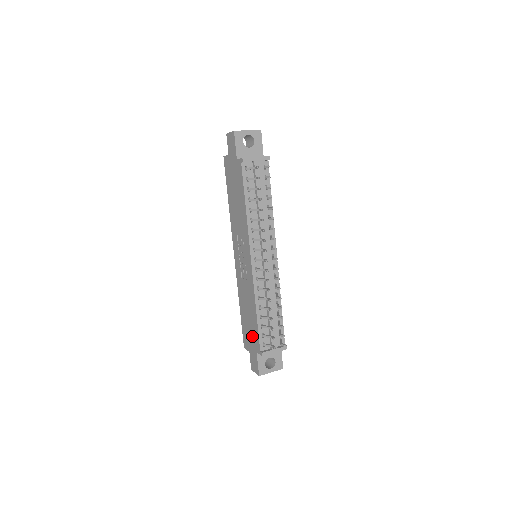
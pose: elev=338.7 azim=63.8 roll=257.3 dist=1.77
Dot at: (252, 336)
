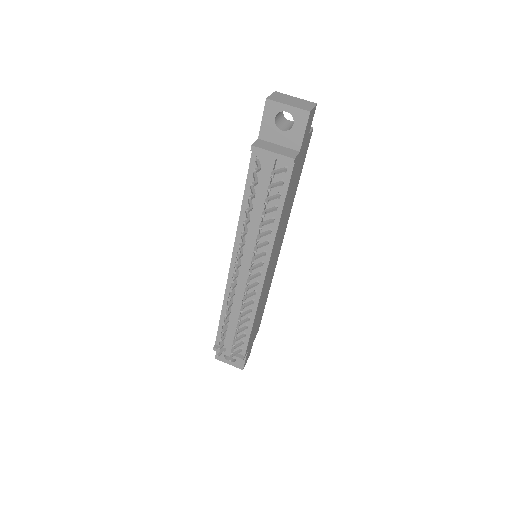
Dot at: occluded
